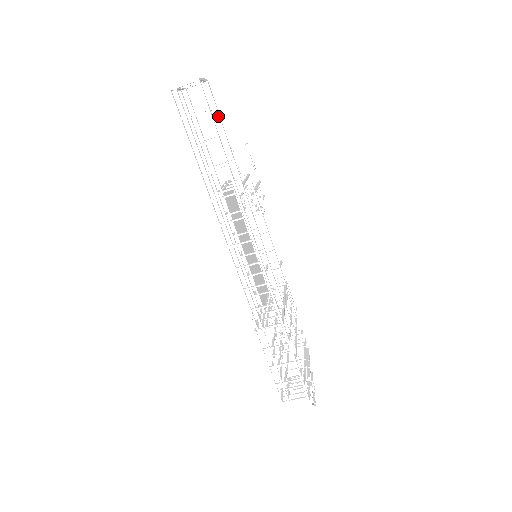
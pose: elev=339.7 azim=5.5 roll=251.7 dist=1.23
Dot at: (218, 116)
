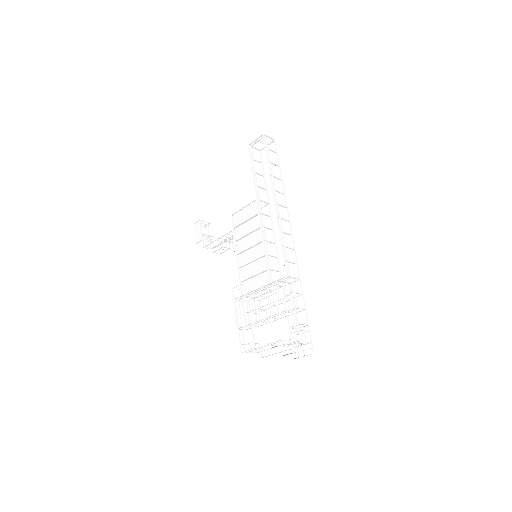
Dot at: (263, 167)
